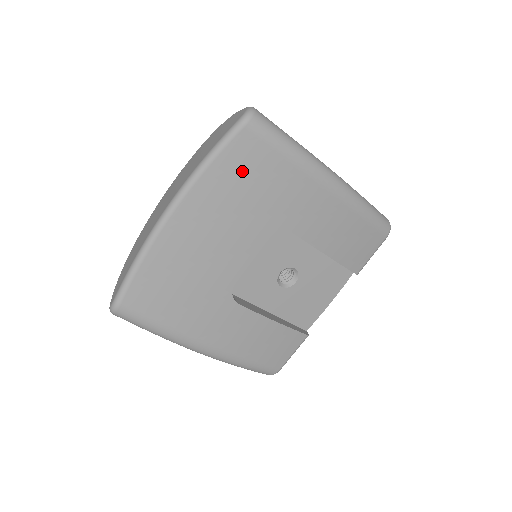
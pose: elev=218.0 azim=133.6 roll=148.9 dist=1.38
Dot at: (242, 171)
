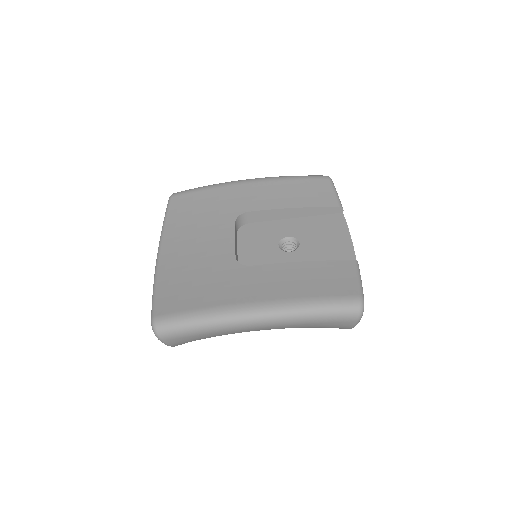
Dot at: (186, 211)
